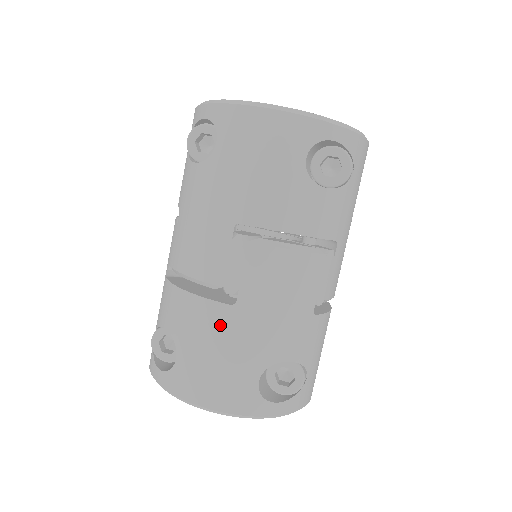
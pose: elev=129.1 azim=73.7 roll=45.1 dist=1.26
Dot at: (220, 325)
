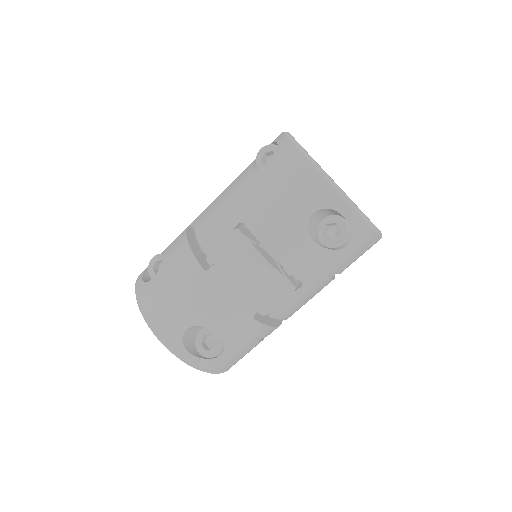
Dot at: (189, 277)
